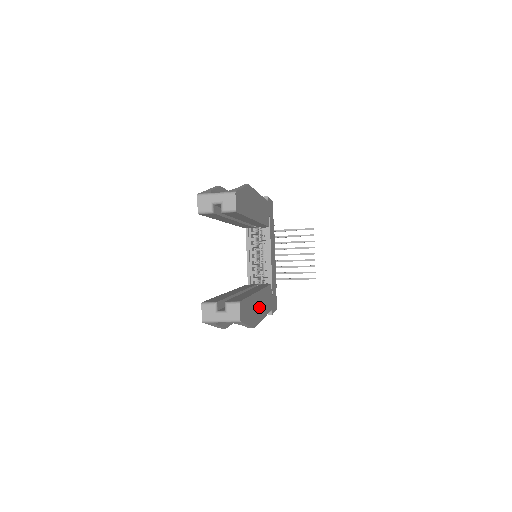
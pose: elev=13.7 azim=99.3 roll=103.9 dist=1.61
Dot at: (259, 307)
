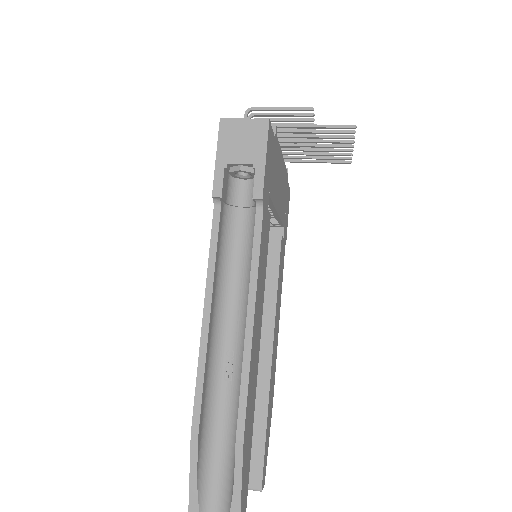
Dot at: (274, 359)
